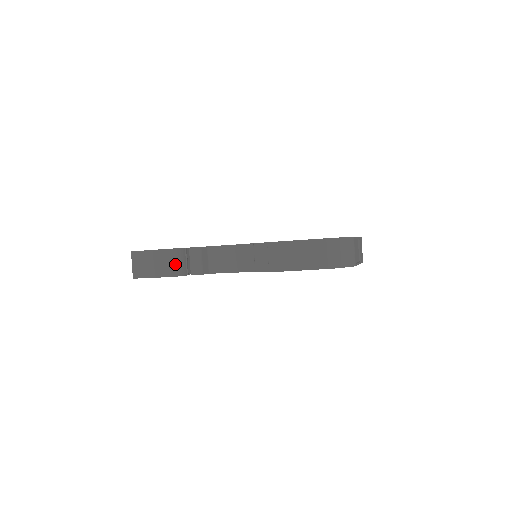
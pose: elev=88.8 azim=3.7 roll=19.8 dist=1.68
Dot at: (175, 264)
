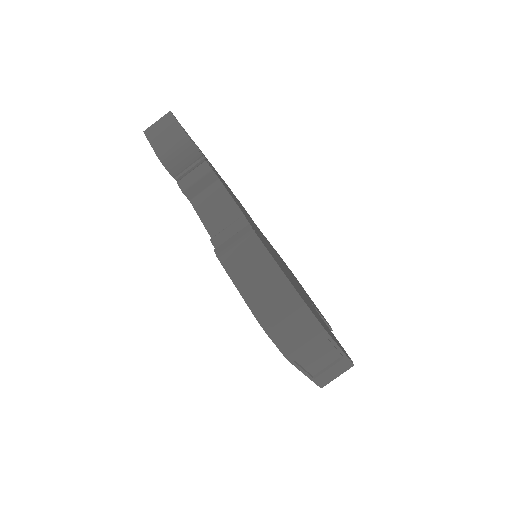
Dot at: (175, 154)
